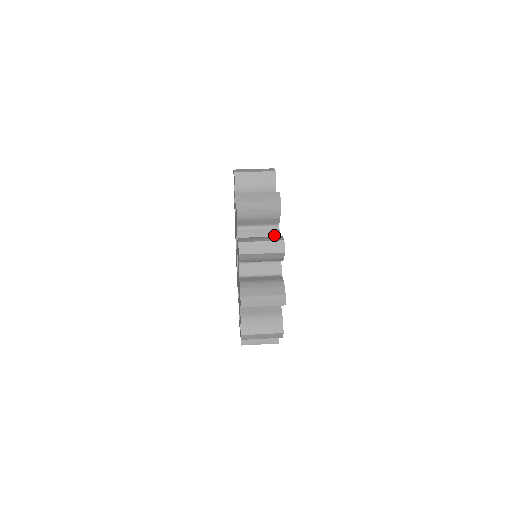
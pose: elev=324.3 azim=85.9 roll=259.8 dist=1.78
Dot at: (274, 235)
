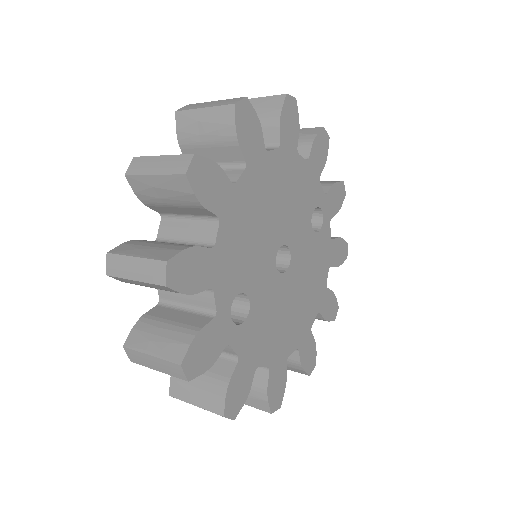
Dot at: occluded
